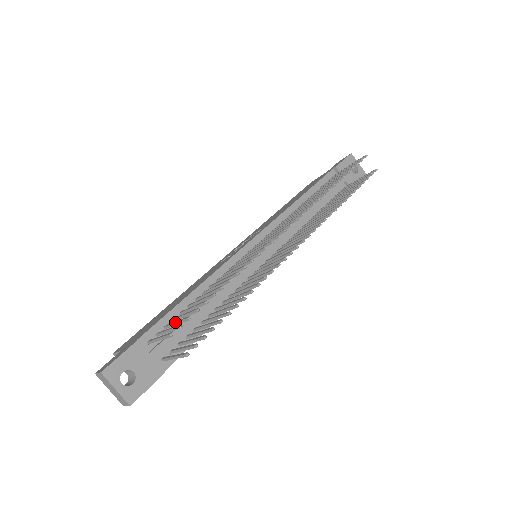
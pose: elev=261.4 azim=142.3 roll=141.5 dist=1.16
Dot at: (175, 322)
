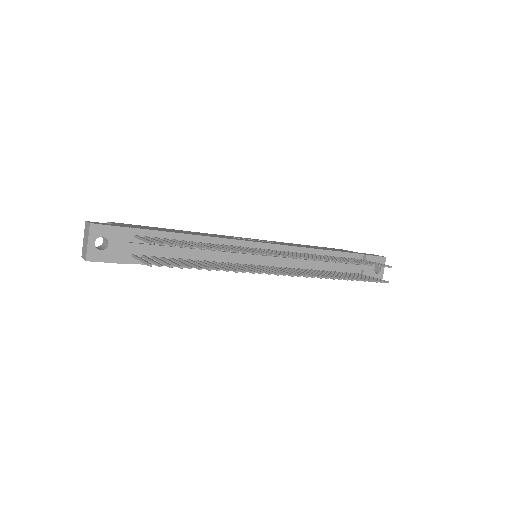
Dot at: (164, 240)
